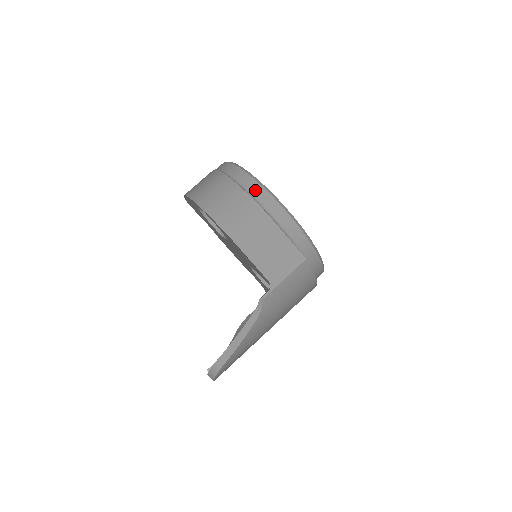
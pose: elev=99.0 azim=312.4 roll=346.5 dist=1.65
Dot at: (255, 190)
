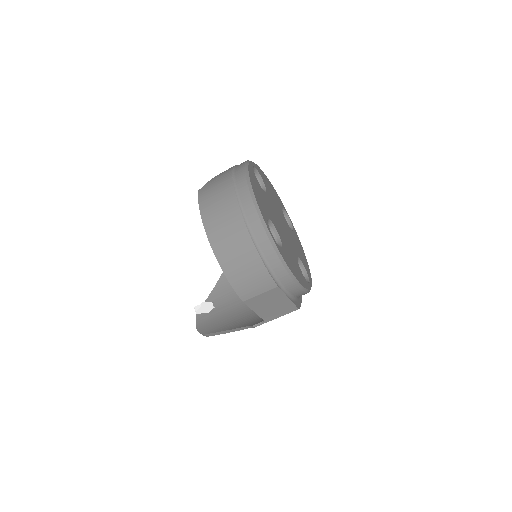
Dot at: (274, 264)
